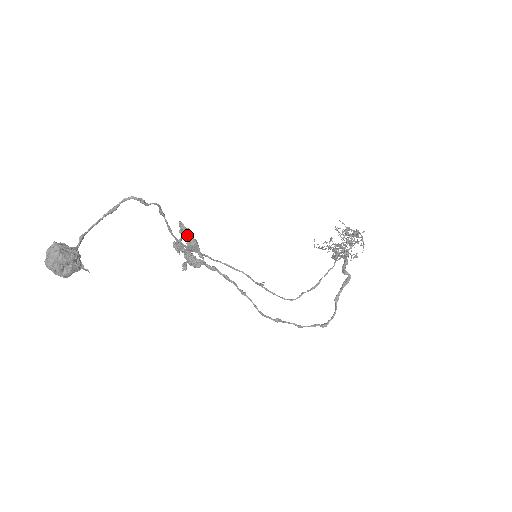
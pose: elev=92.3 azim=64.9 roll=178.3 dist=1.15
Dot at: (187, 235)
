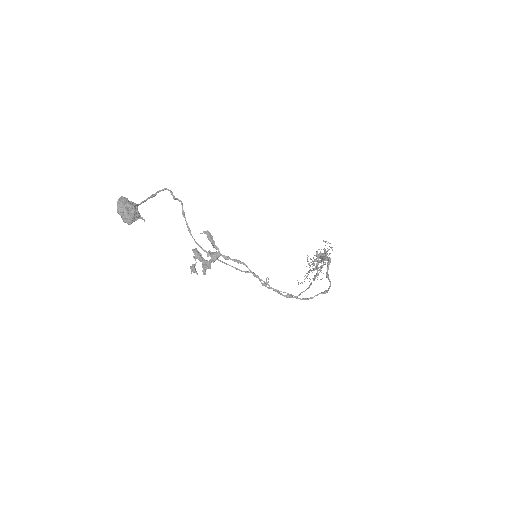
Dot at: (203, 231)
